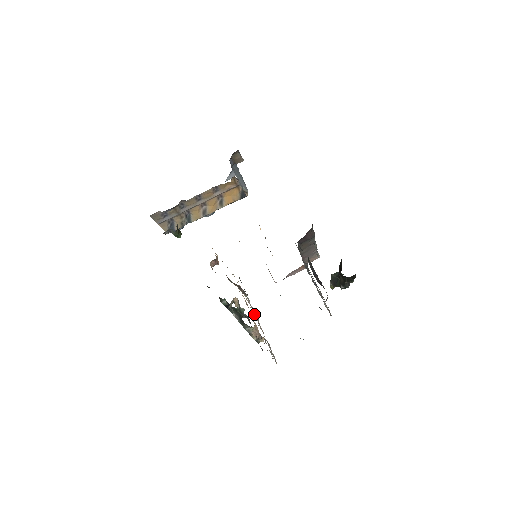
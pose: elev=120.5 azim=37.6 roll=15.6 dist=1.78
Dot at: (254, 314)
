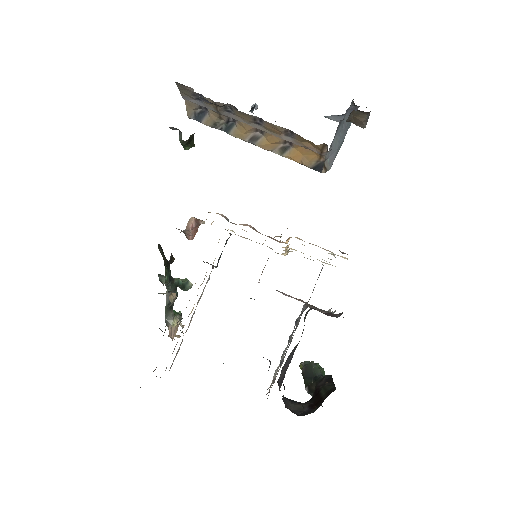
Dot at: occluded
